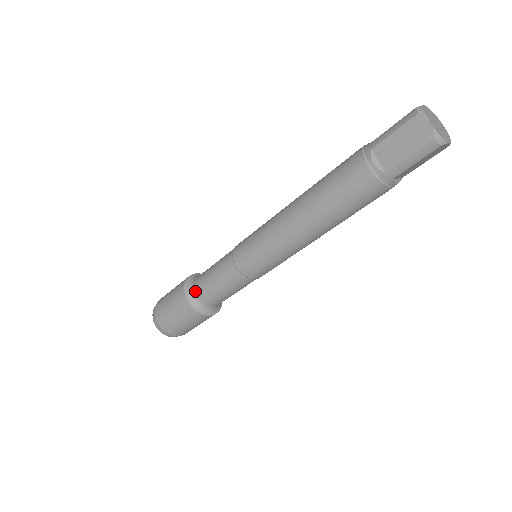
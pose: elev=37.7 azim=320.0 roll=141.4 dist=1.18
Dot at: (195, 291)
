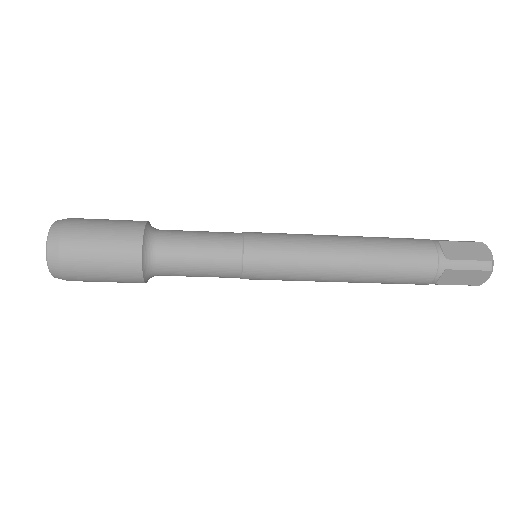
Dot at: (157, 267)
